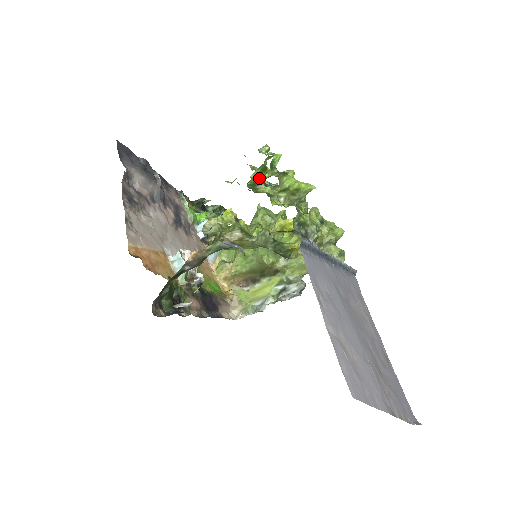
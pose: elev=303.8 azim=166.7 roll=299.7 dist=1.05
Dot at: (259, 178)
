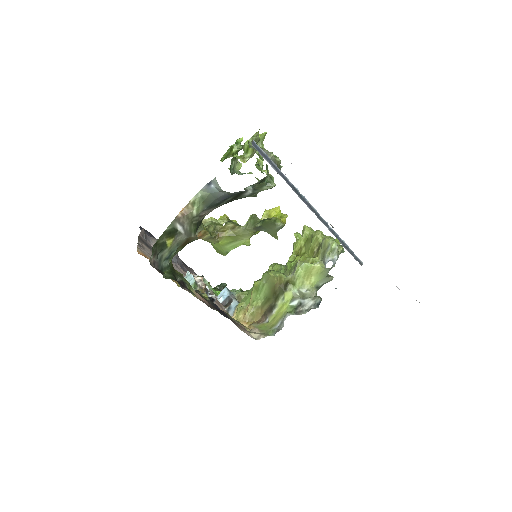
Dot at: (229, 155)
